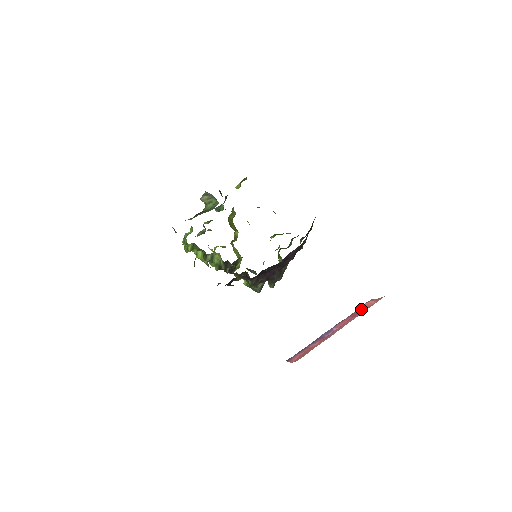
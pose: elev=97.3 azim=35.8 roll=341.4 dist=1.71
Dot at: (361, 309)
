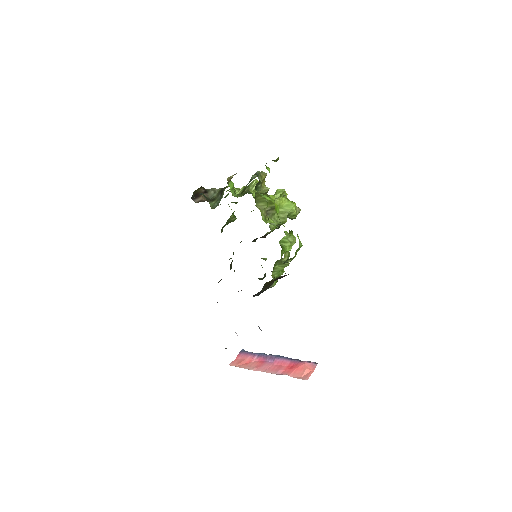
Dot at: (295, 367)
